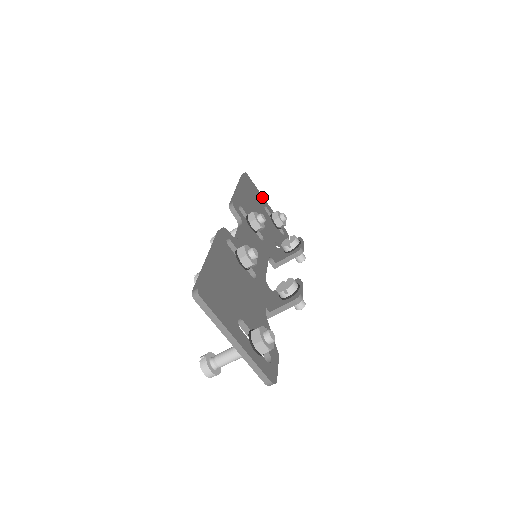
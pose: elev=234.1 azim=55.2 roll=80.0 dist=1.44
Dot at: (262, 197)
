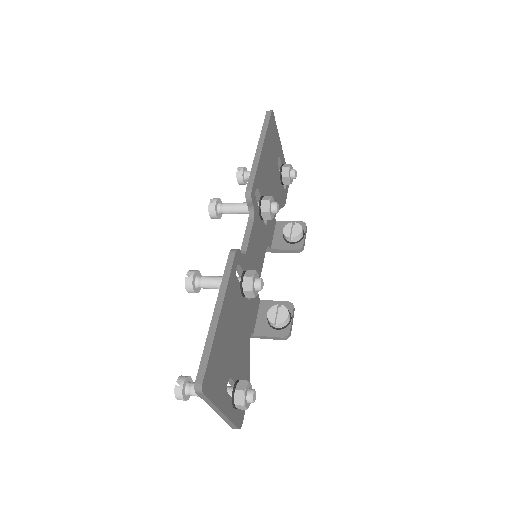
Dot at: (279, 141)
